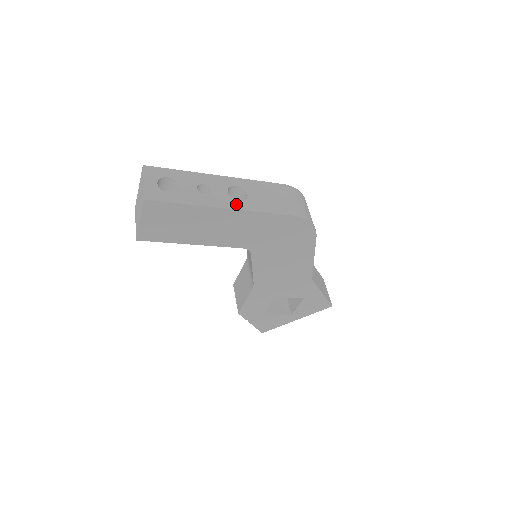
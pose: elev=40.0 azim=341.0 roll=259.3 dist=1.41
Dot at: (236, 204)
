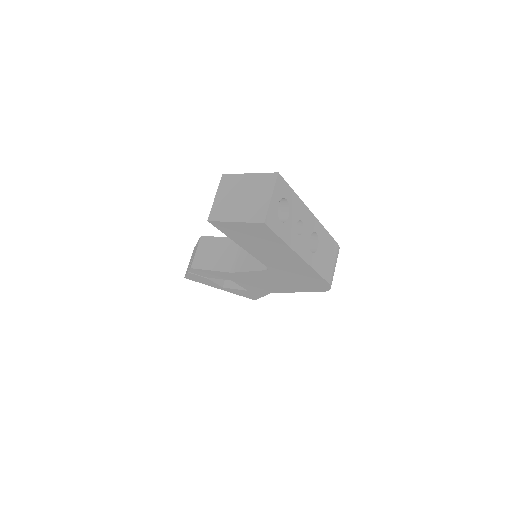
Dot at: (309, 256)
